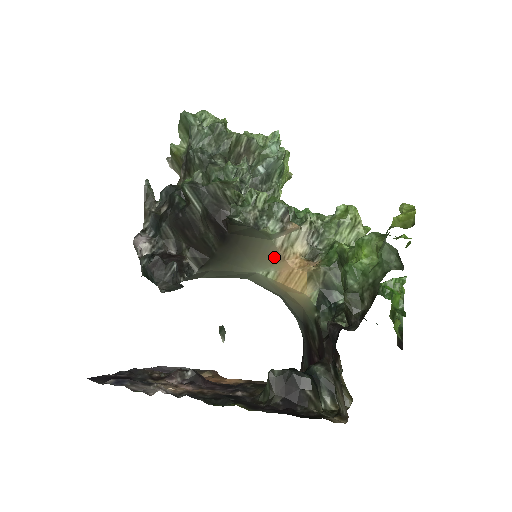
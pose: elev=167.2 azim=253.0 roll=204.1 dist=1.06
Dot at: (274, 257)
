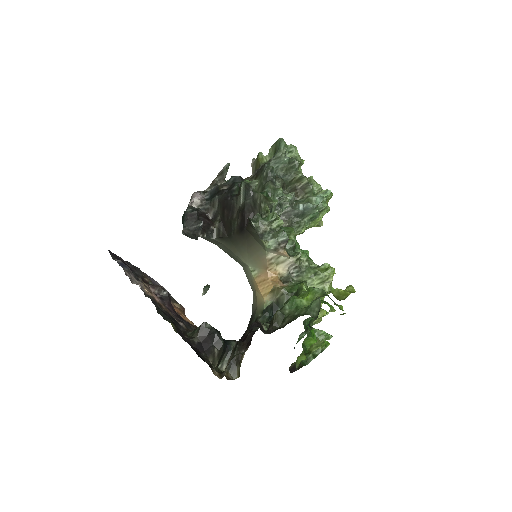
Dot at: (262, 263)
